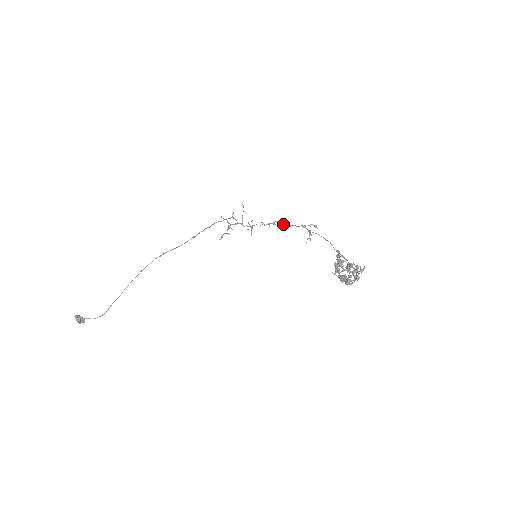
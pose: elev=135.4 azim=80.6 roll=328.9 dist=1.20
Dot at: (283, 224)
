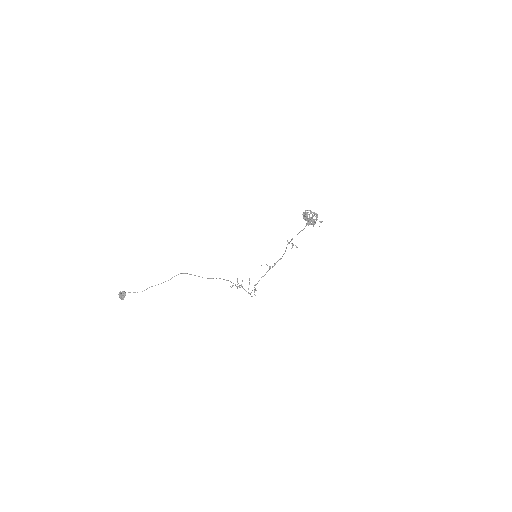
Dot at: (276, 262)
